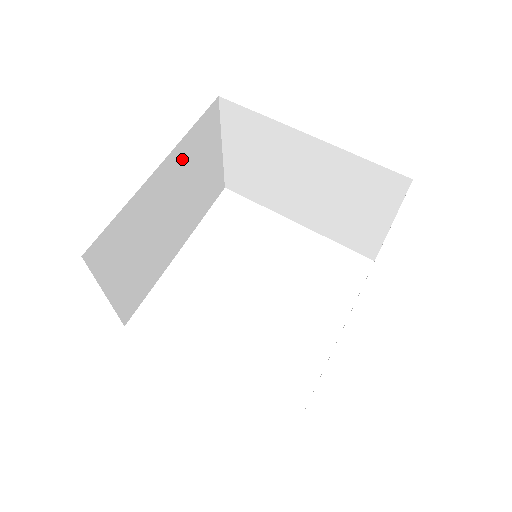
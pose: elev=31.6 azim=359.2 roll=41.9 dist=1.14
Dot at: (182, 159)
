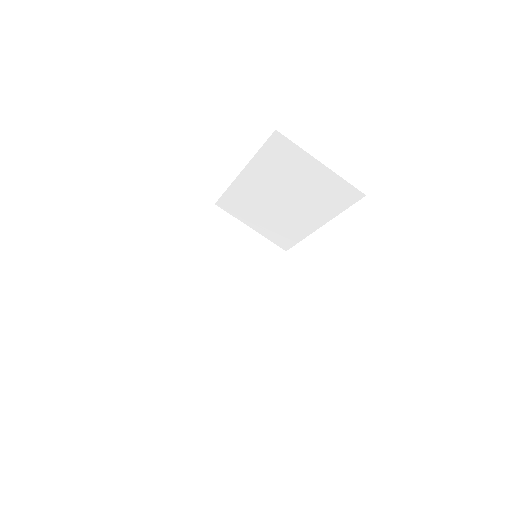
Dot at: (208, 246)
